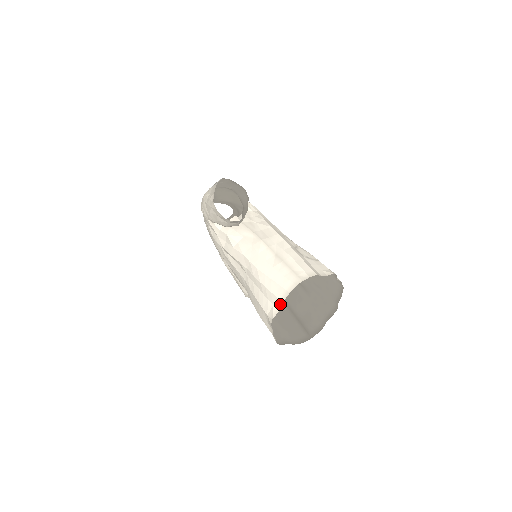
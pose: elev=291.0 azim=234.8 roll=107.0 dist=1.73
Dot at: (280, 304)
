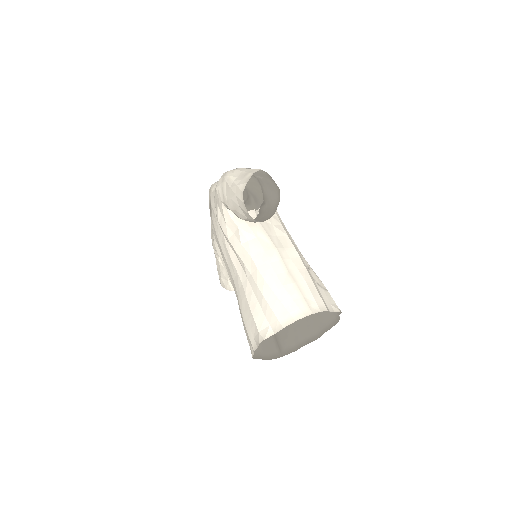
Dot at: (279, 328)
